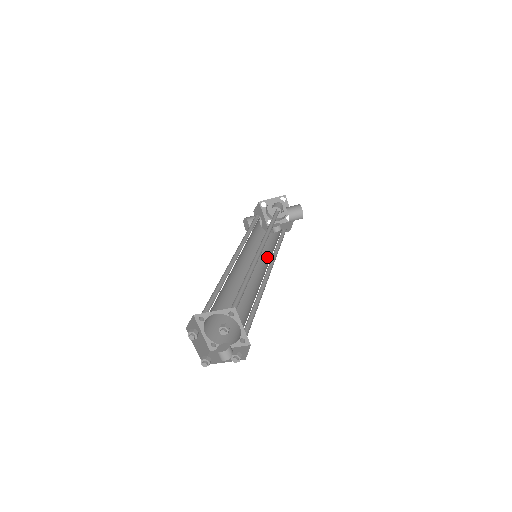
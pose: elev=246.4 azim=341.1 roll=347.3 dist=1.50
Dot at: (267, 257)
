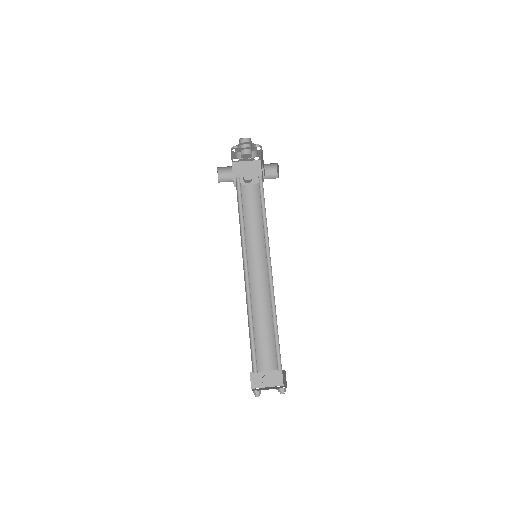
Dot at: (256, 239)
